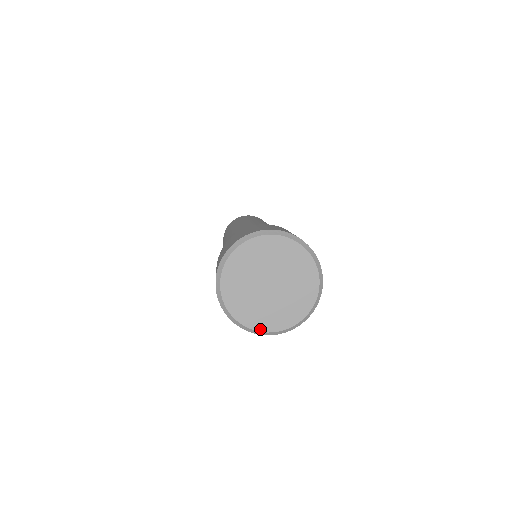
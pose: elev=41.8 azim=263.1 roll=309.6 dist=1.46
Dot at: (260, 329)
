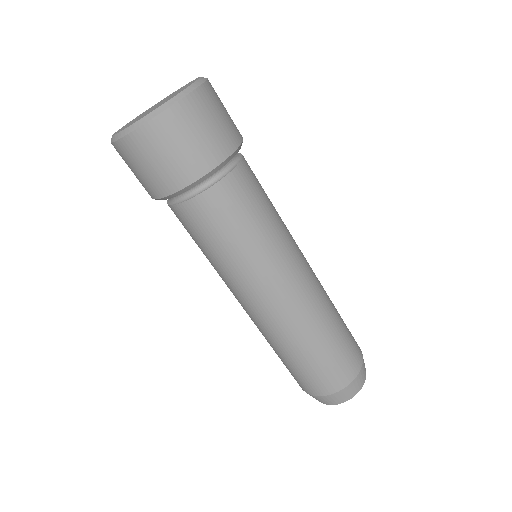
Dot at: (150, 112)
